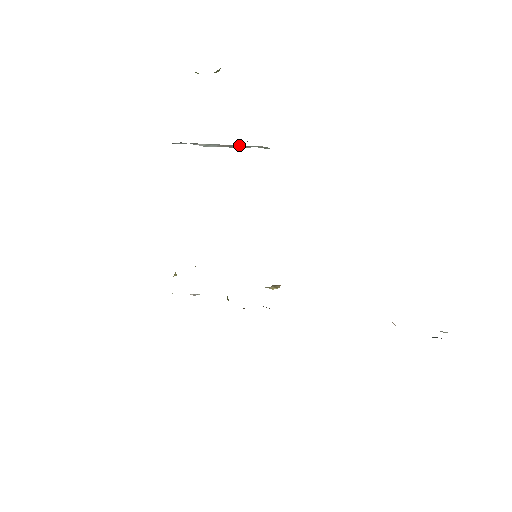
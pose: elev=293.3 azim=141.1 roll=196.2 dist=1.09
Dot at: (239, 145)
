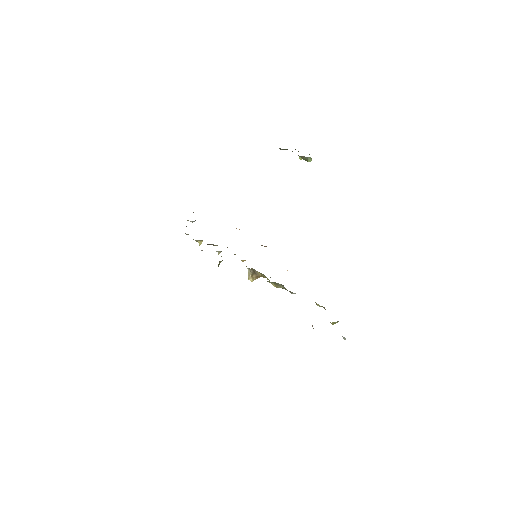
Dot at: occluded
